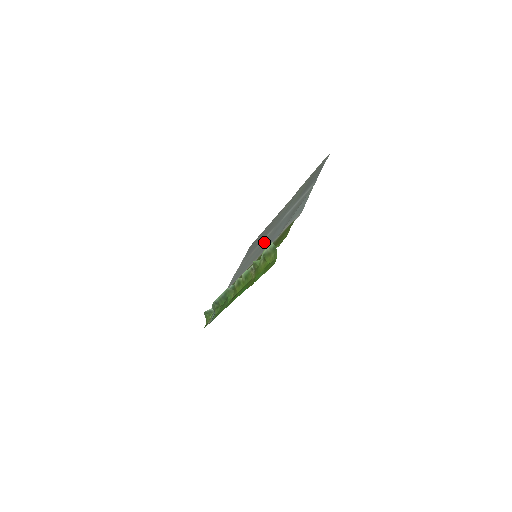
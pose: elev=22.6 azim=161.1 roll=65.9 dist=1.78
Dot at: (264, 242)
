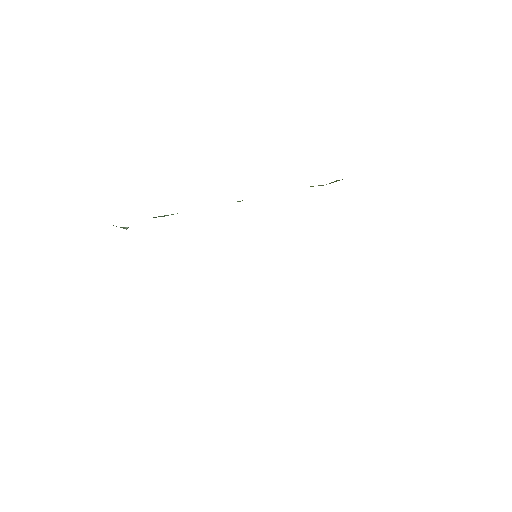
Dot at: occluded
